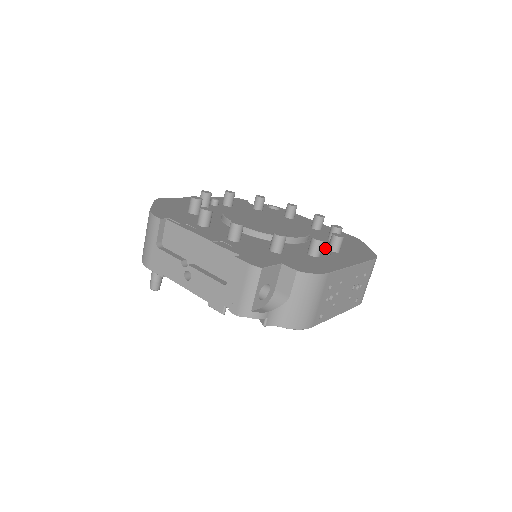
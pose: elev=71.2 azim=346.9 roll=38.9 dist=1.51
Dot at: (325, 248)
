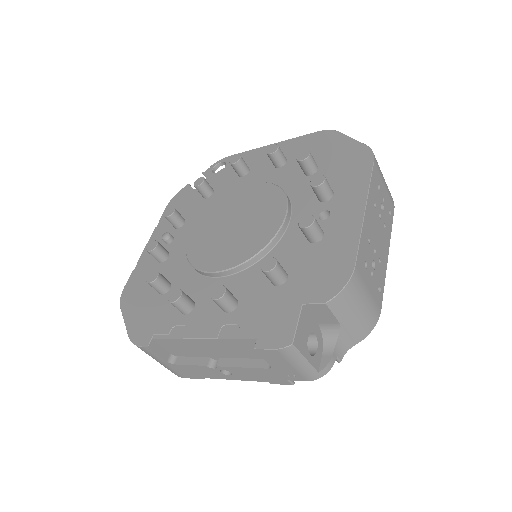
Dot at: (316, 203)
